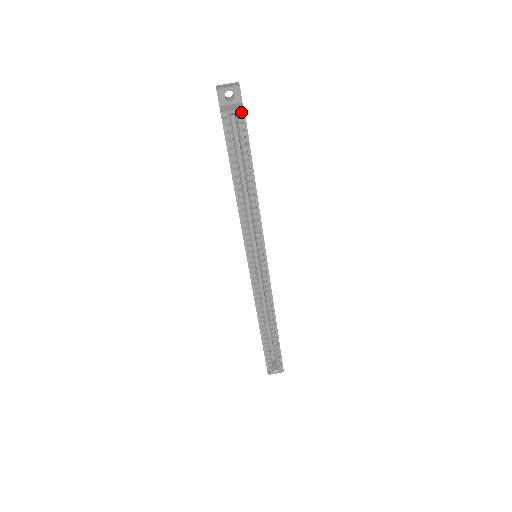
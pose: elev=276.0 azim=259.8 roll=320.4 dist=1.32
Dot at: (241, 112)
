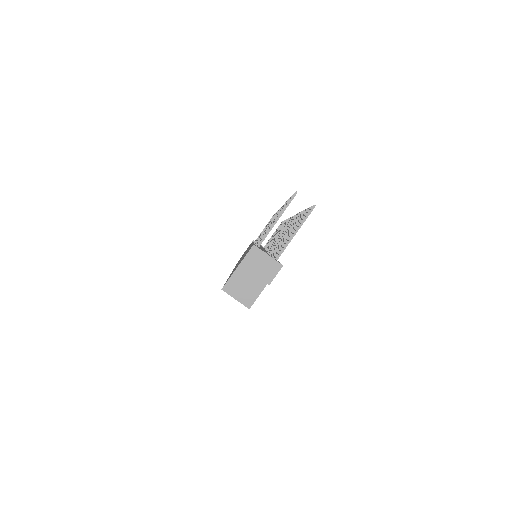
Dot at: (245, 305)
